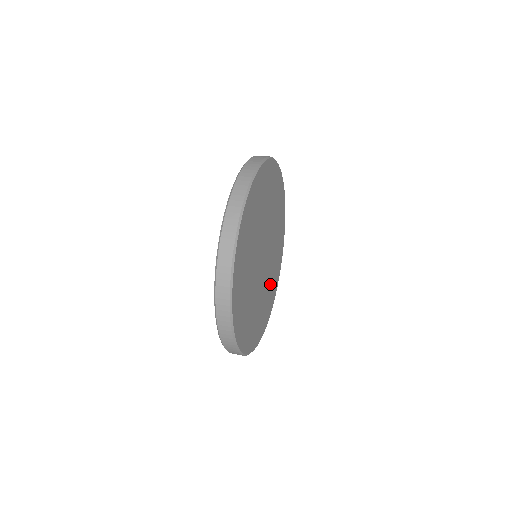
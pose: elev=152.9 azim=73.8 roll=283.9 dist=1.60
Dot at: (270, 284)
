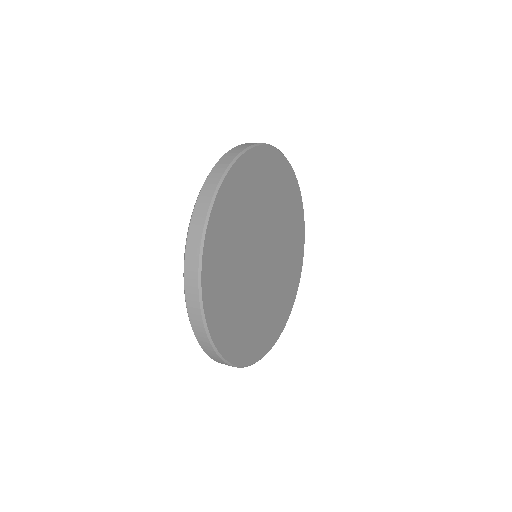
Dot at: (253, 321)
